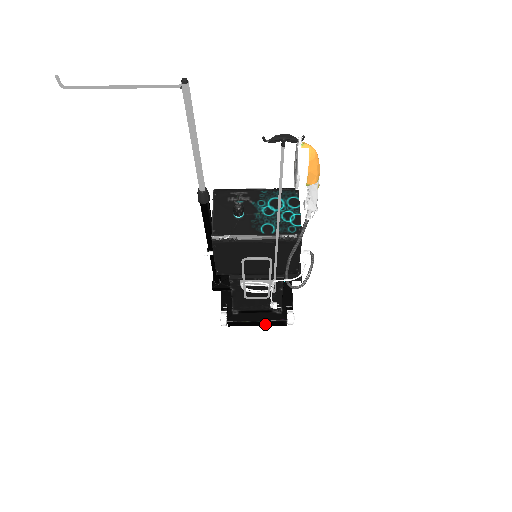
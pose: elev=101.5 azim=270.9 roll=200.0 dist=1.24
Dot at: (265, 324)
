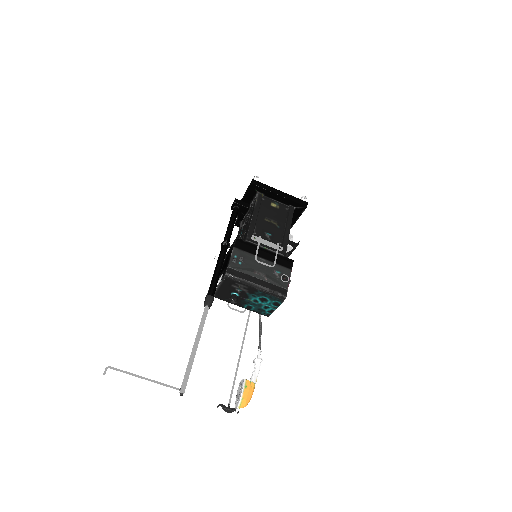
Dot at: occluded
